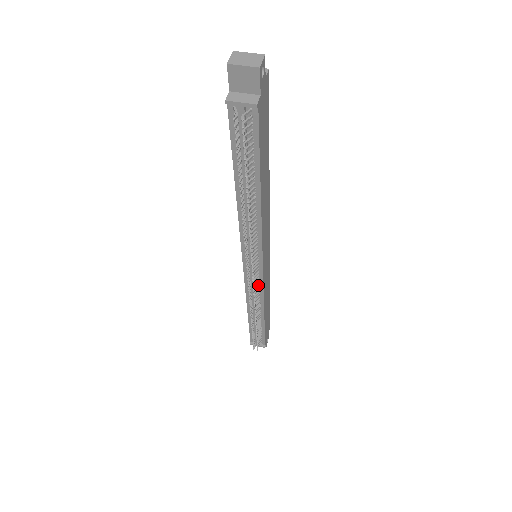
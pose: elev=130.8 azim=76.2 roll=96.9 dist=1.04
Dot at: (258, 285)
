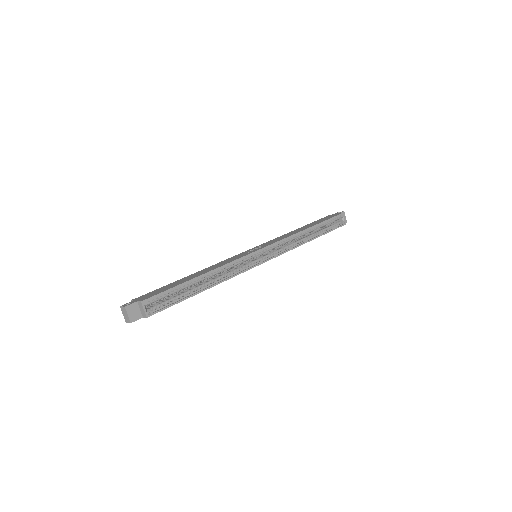
Dot at: occluded
